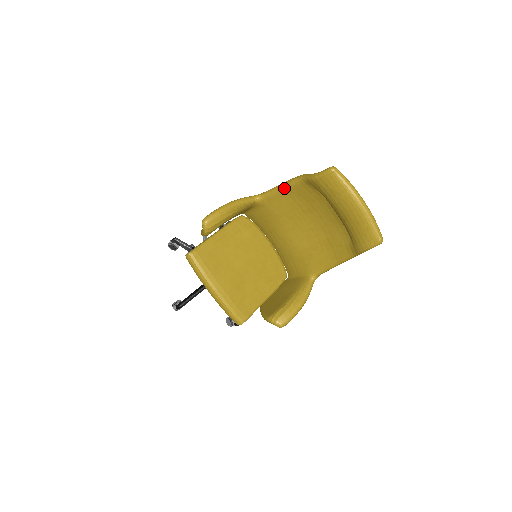
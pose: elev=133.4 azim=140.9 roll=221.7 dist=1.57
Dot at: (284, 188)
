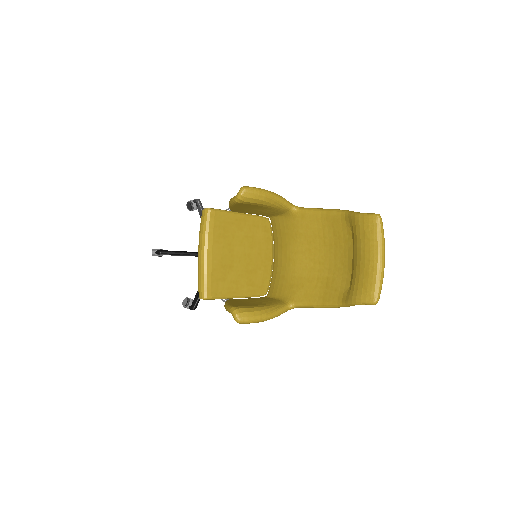
Dot at: (323, 212)
